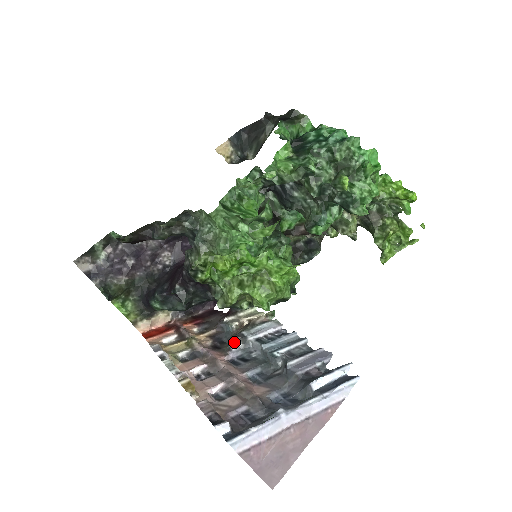
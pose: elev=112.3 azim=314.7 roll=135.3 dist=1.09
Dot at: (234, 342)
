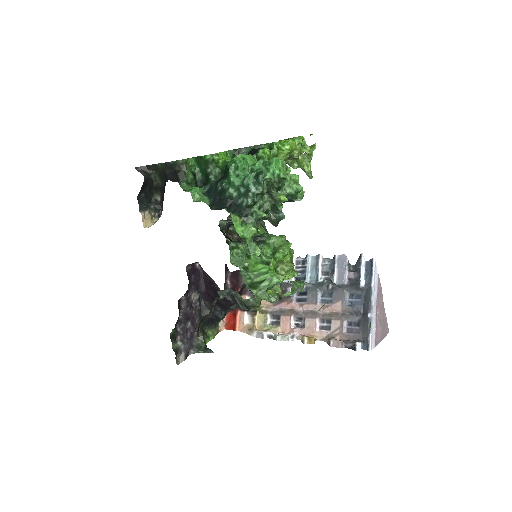
Dot at: (287, 291)
